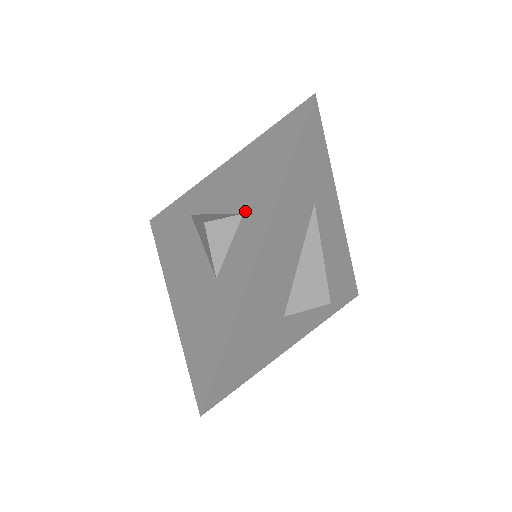
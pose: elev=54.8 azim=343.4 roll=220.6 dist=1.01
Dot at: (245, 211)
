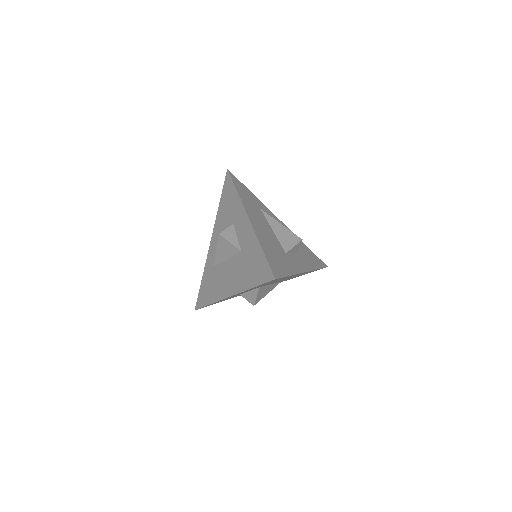
Dot at: (233, 222)
